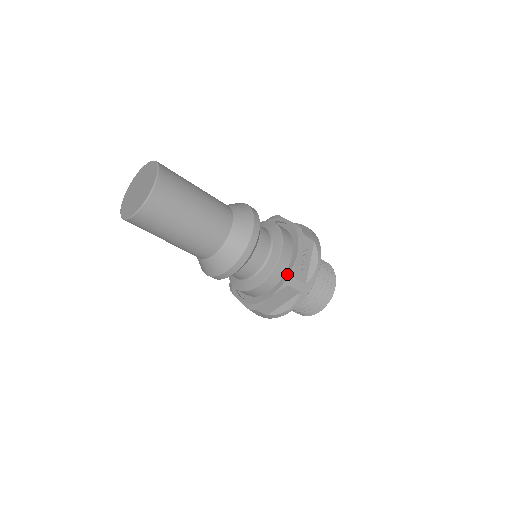
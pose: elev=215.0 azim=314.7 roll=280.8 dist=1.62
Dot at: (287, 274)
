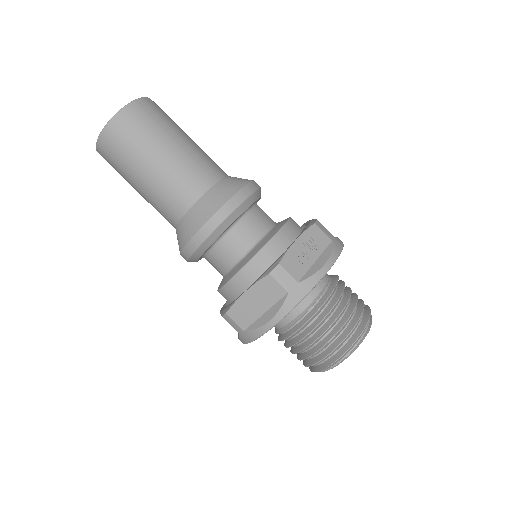
Dot at: (274, 262)
